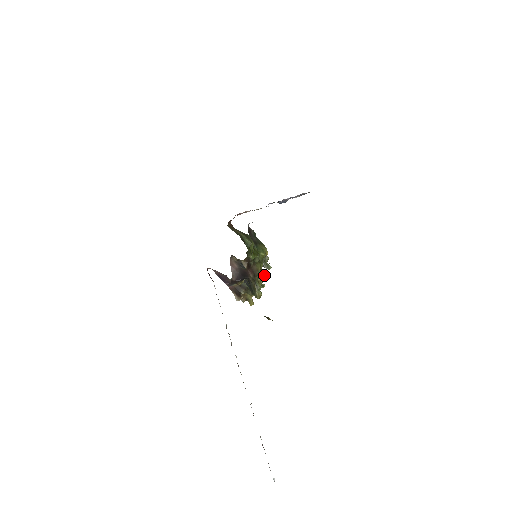
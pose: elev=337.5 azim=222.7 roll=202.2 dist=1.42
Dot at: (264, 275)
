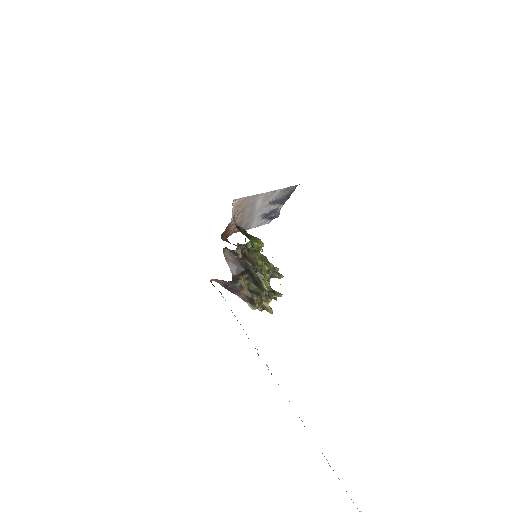
Dot at: (266, 265)
